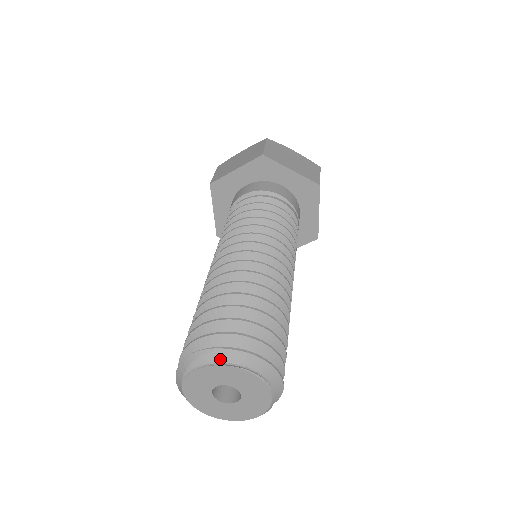
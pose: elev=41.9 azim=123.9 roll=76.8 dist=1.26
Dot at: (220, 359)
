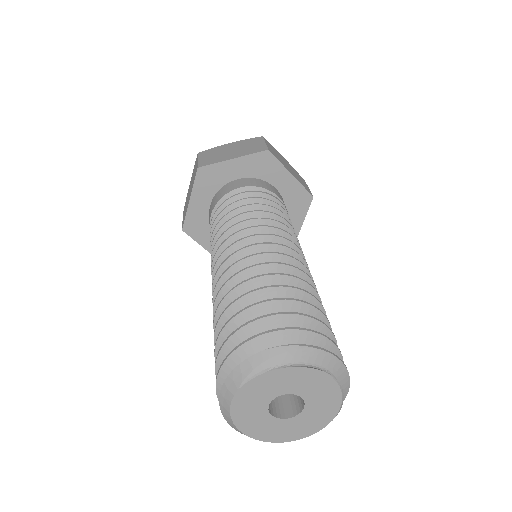
Dot at: (303, 359)
